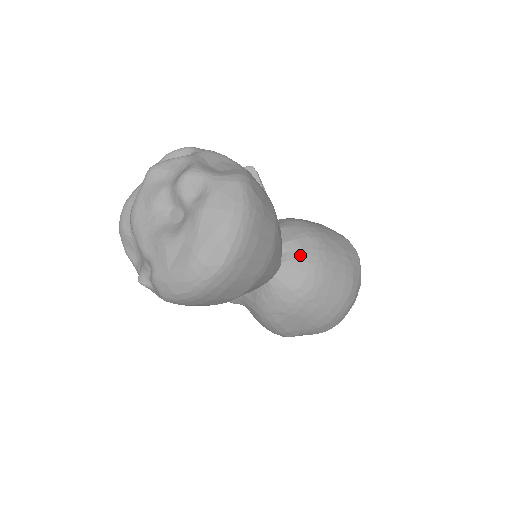
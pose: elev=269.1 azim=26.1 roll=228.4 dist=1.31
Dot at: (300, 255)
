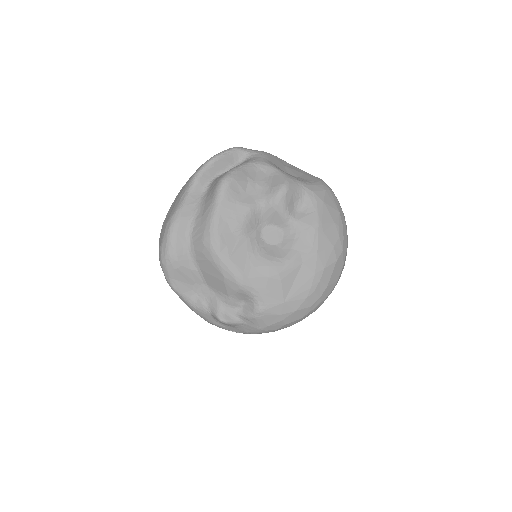
Dot at: occluded
